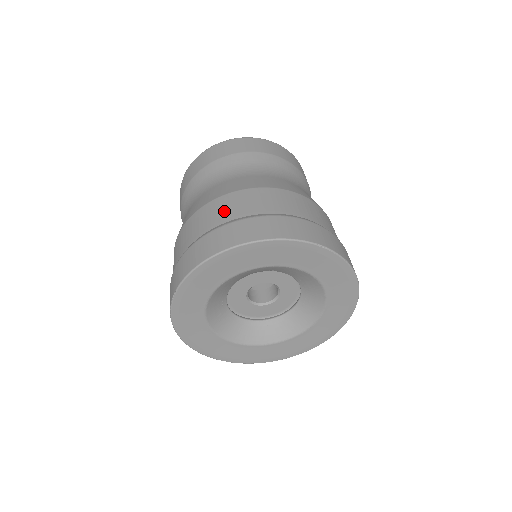
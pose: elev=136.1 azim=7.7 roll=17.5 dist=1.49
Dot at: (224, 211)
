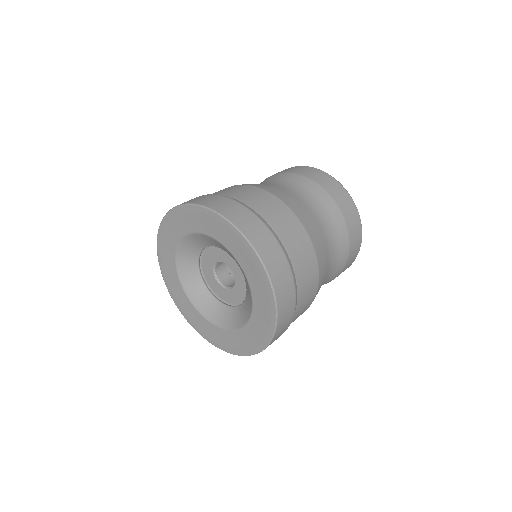
Dot at: (259, 202)
